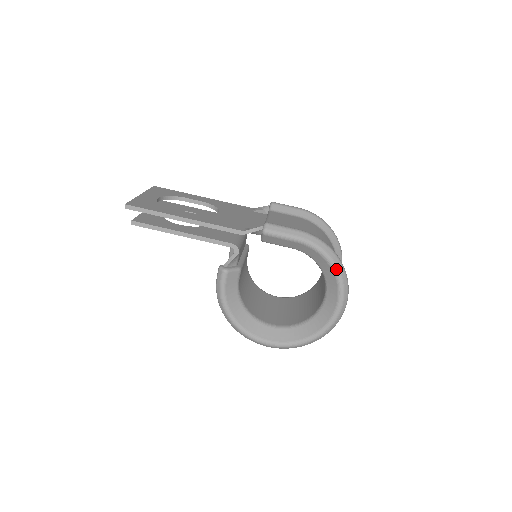
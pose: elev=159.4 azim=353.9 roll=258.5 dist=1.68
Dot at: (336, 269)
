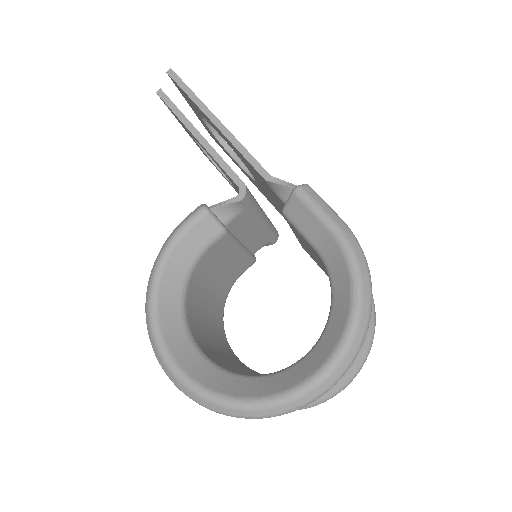
Dot at: (357, 310)
